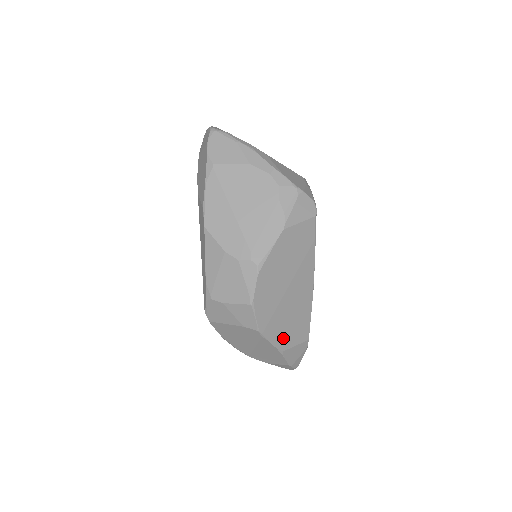
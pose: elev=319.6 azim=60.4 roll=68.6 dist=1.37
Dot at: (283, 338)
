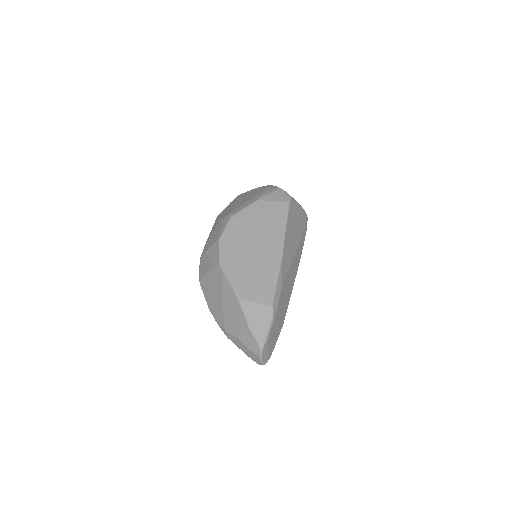
Dot at: (243, 286)
